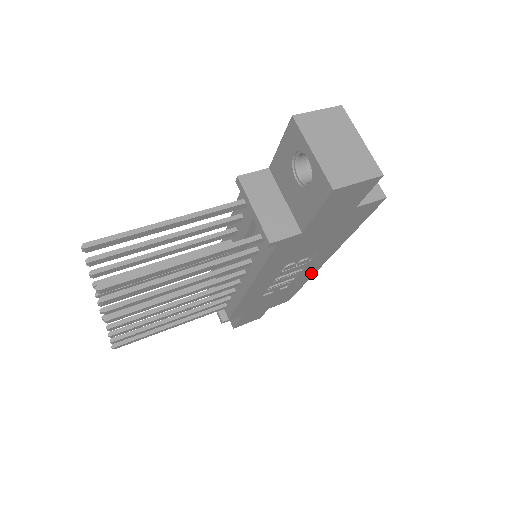
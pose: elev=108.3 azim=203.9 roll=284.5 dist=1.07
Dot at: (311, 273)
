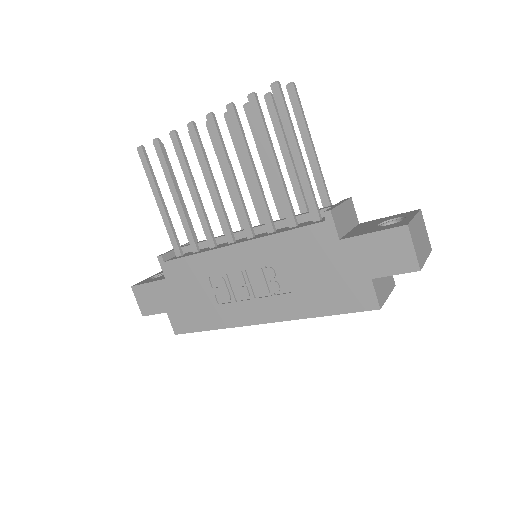
Dot at: (241, 320)
